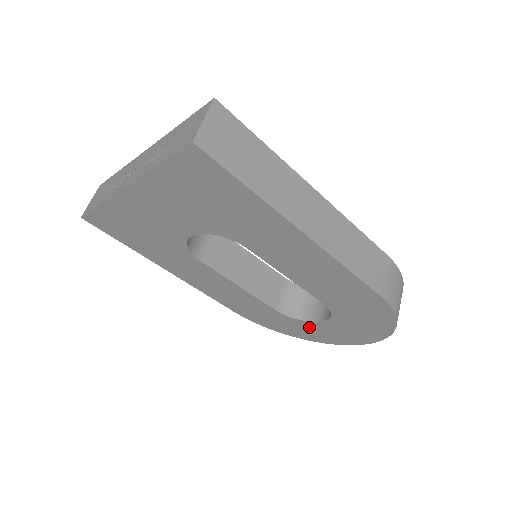
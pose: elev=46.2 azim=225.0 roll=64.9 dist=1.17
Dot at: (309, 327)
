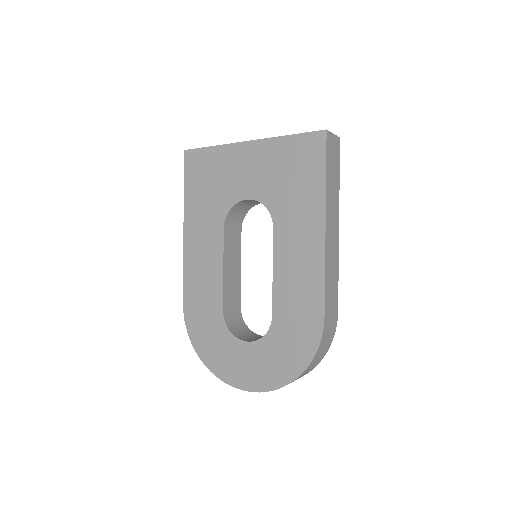
Dot at: (230, 348)
